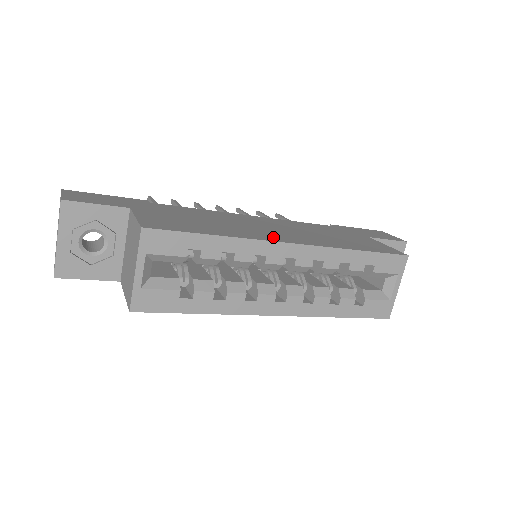
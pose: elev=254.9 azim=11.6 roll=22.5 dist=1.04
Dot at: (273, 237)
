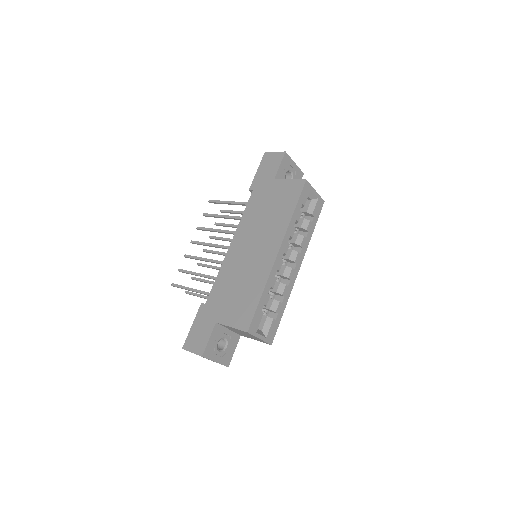
Dot at: (268, 259)
